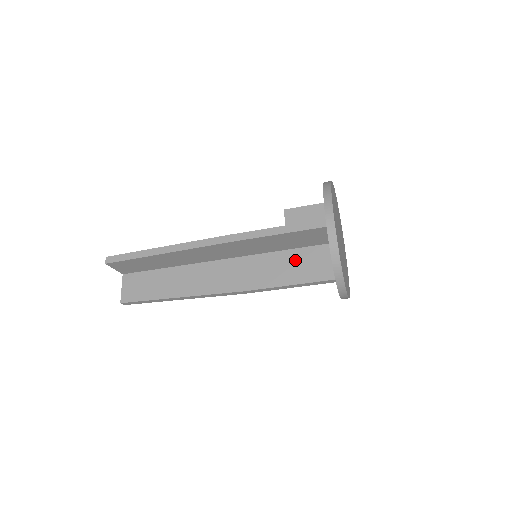
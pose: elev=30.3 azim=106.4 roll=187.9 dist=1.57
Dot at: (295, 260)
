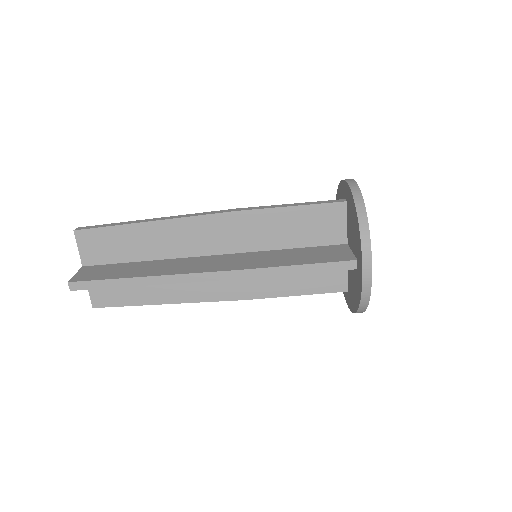
Dot at: (304, 252)
